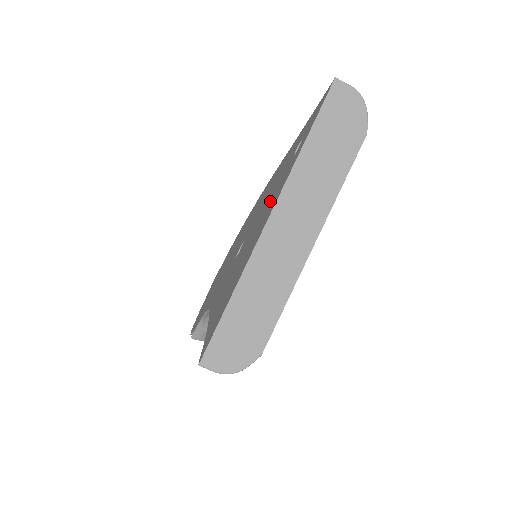
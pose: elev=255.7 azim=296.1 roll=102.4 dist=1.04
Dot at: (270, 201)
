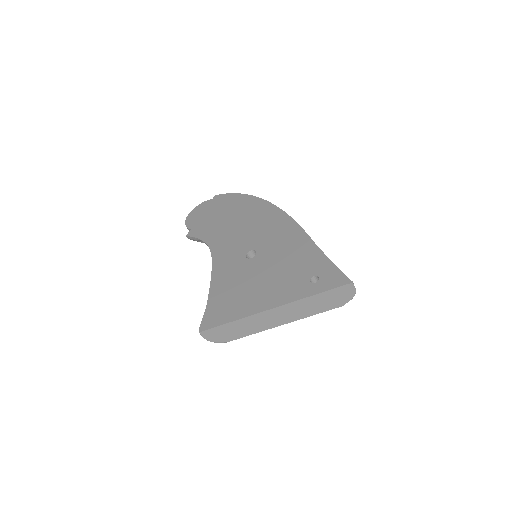
Dot at: (283, 282)
